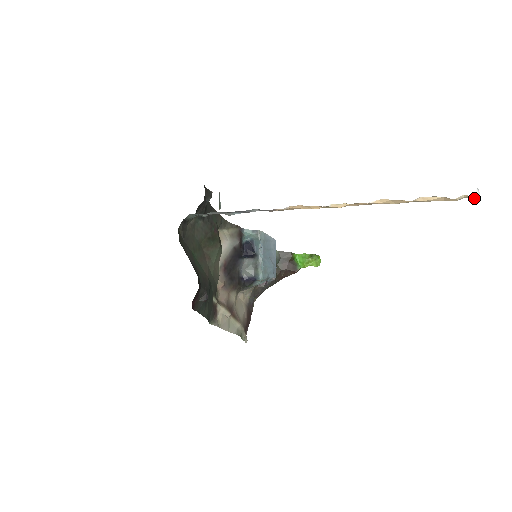
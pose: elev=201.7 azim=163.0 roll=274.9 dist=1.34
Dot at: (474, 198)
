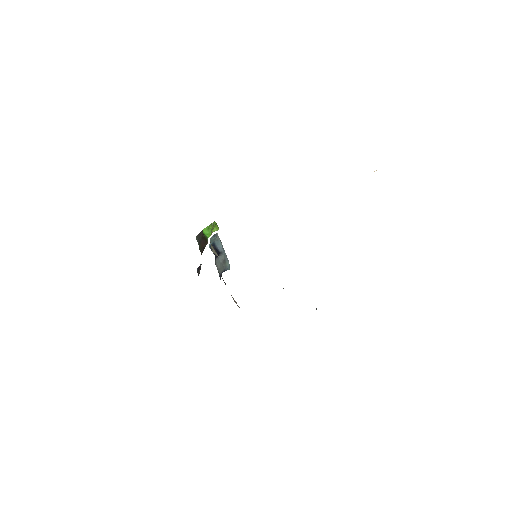
Dot at: occluded
